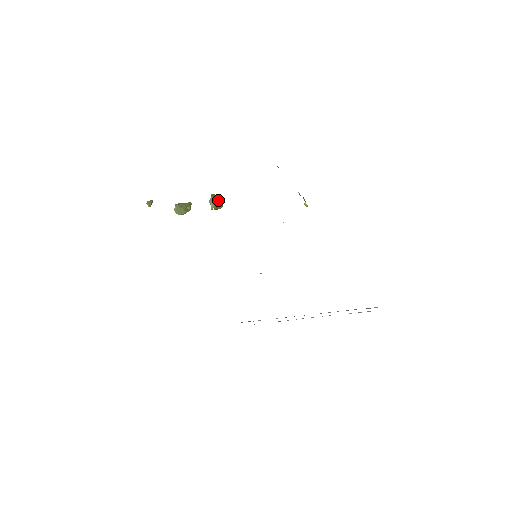
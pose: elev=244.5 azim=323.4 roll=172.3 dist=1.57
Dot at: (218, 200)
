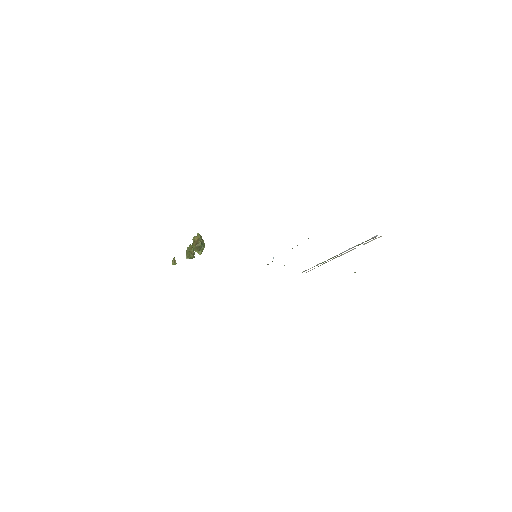
Dot at: (197, 247)
